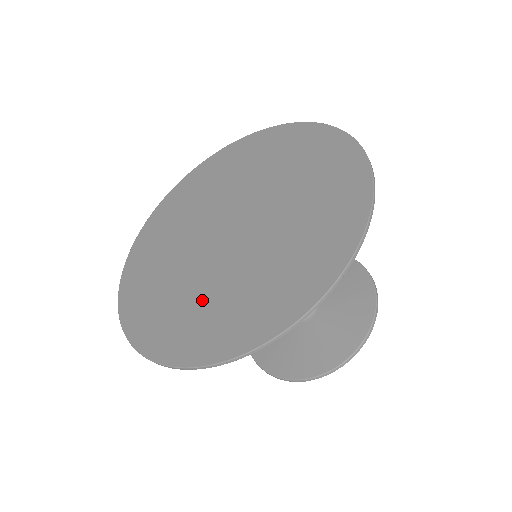
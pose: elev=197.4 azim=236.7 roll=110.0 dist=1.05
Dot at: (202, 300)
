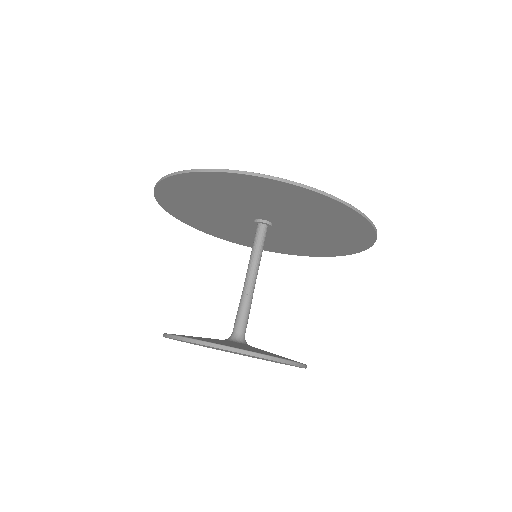
Dot at: occluded
